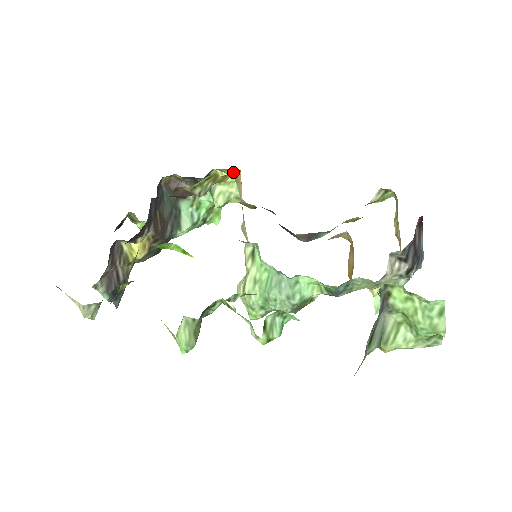
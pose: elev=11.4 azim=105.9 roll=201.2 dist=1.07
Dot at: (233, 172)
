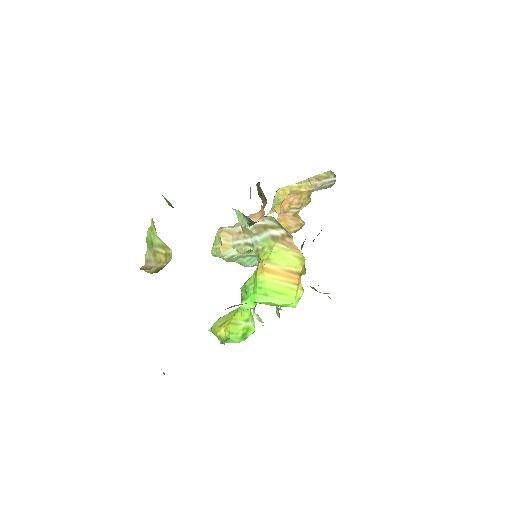
Dot at: occluded
